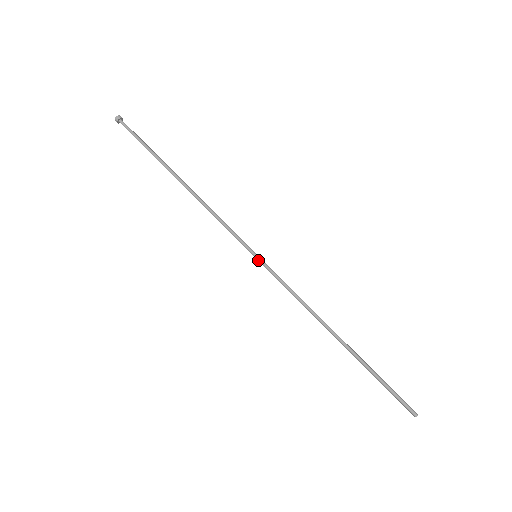
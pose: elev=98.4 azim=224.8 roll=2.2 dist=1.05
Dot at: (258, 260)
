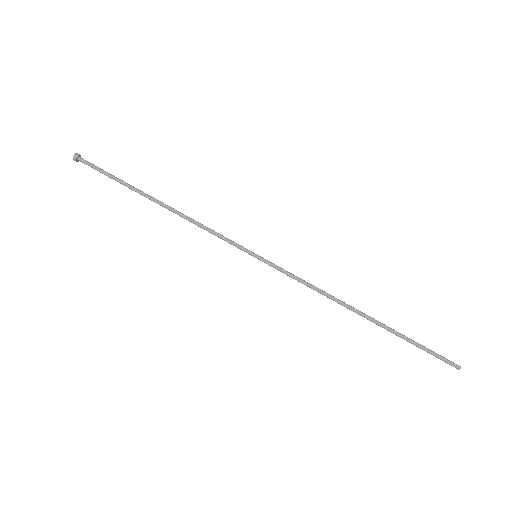
Dot at: (259, 259)
